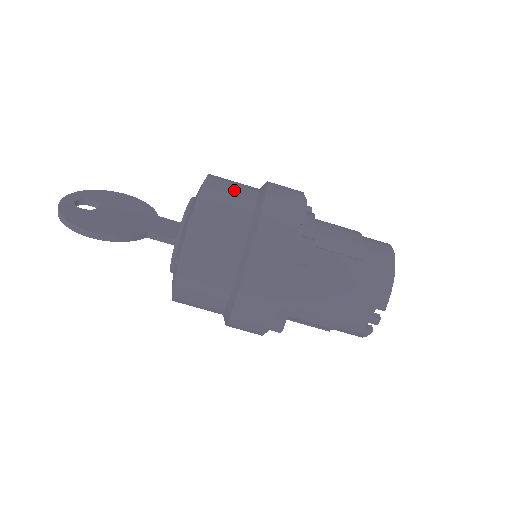
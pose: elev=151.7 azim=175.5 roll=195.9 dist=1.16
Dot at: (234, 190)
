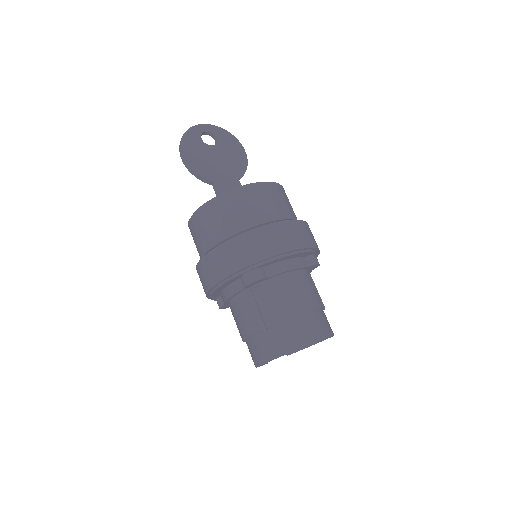
Dot at: (261, 204)
